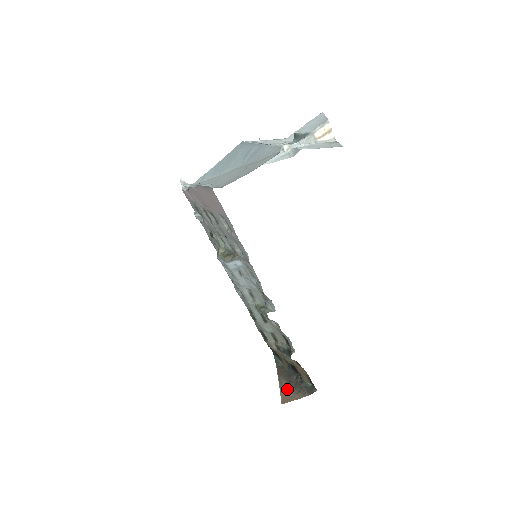
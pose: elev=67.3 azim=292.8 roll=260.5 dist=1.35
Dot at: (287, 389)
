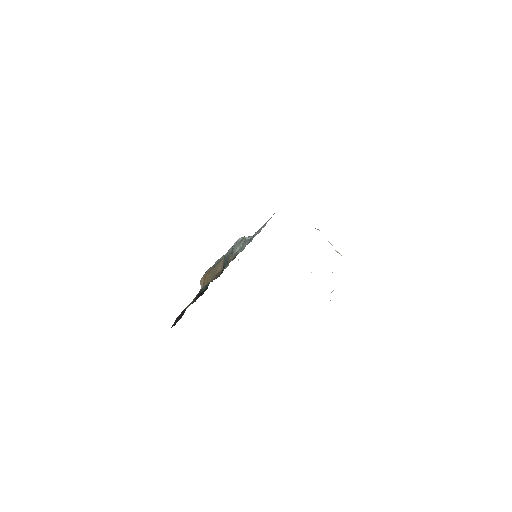
Dot at: occluded
